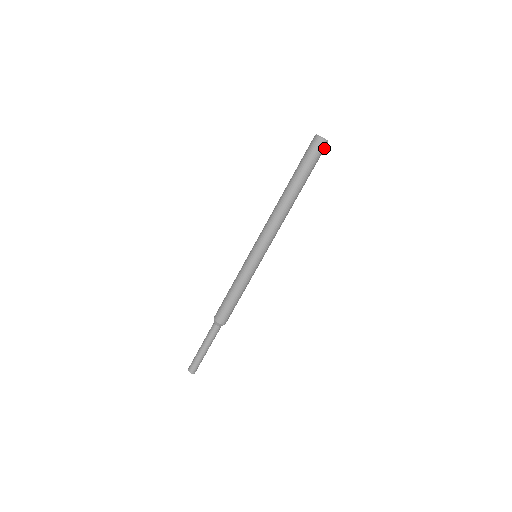
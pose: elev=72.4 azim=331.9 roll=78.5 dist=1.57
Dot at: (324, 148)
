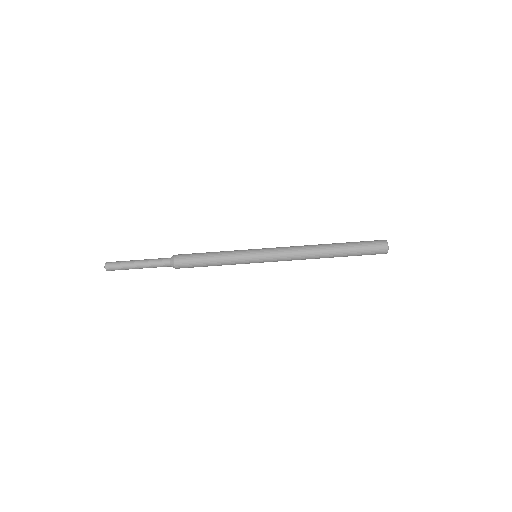
Dot at: (381, 252)
